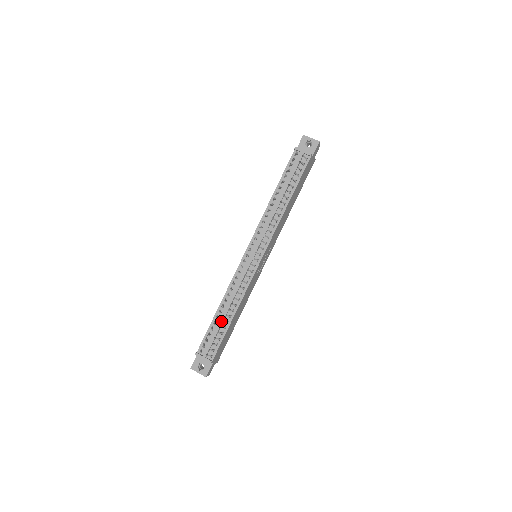
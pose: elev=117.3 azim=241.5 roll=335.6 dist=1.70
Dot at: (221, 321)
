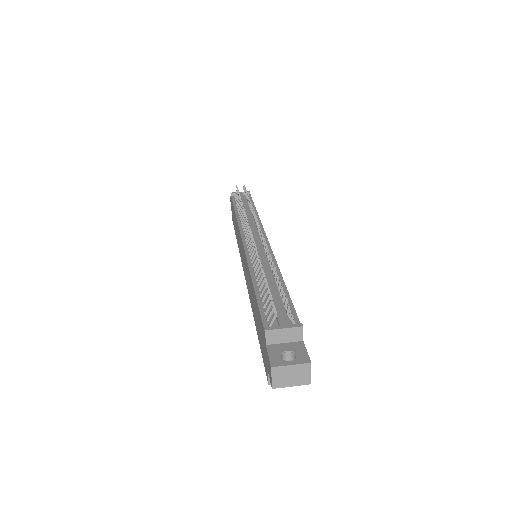
Dot at: (271, 286)
